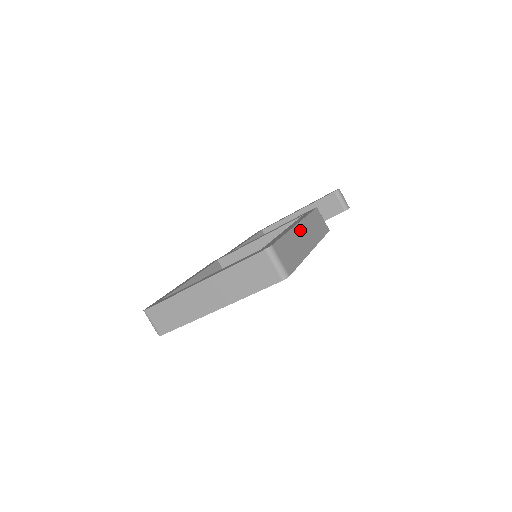
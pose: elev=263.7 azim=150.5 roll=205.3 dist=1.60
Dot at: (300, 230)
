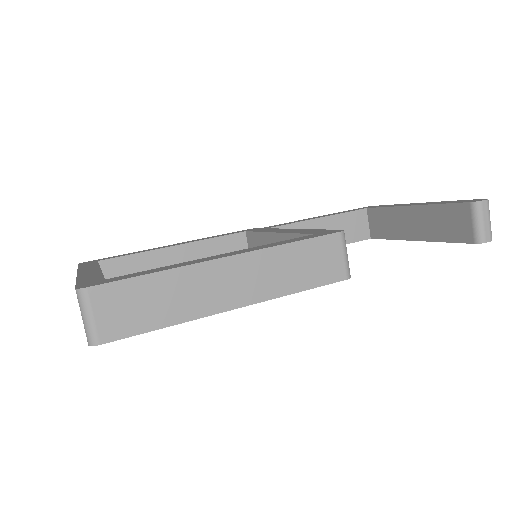
Dot at: (224, 269)
